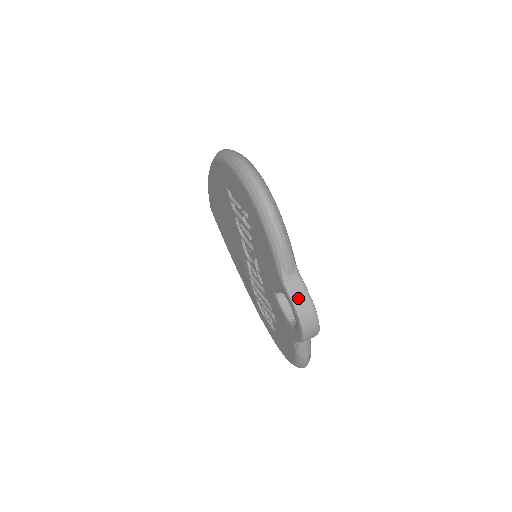
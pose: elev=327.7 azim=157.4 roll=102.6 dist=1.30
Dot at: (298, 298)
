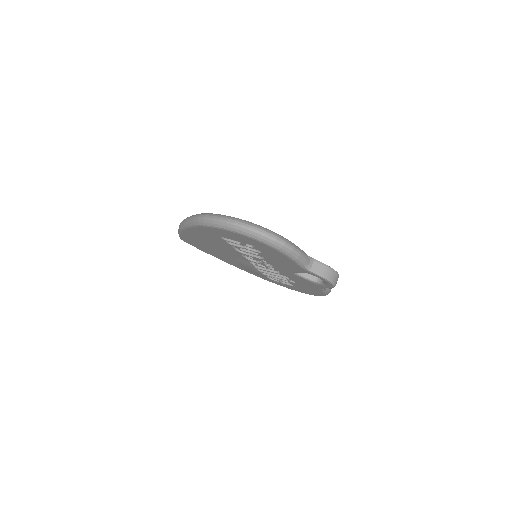
Dot at: (322, 272)
